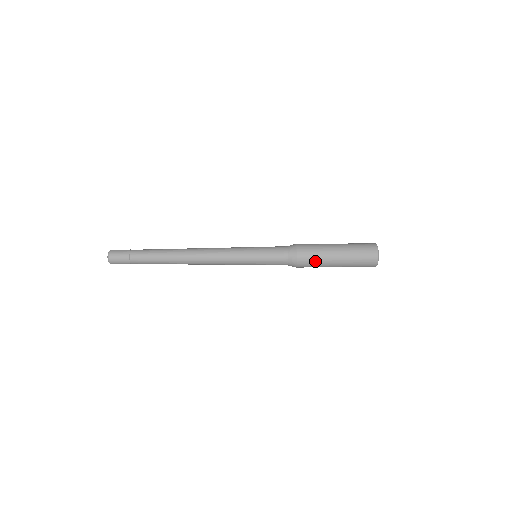
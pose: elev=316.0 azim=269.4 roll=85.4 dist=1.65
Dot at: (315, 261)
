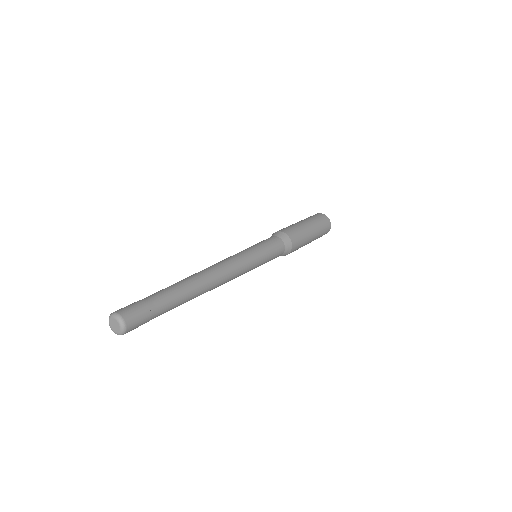
Dot at: (301, 242)
